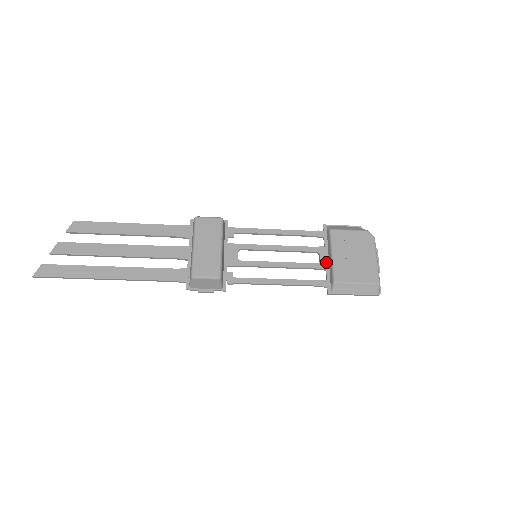
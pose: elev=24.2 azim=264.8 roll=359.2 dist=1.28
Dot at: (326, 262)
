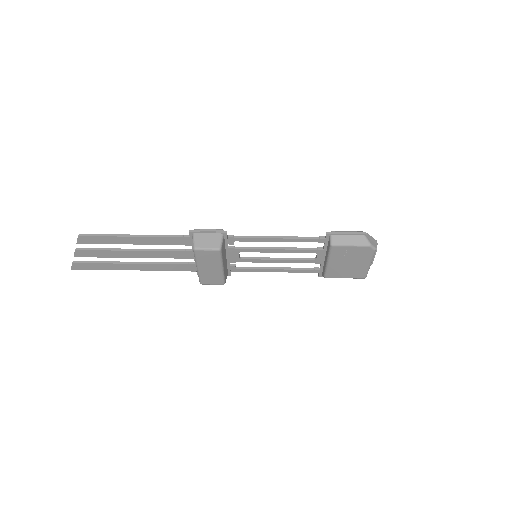
Dot at: (322, 259)
